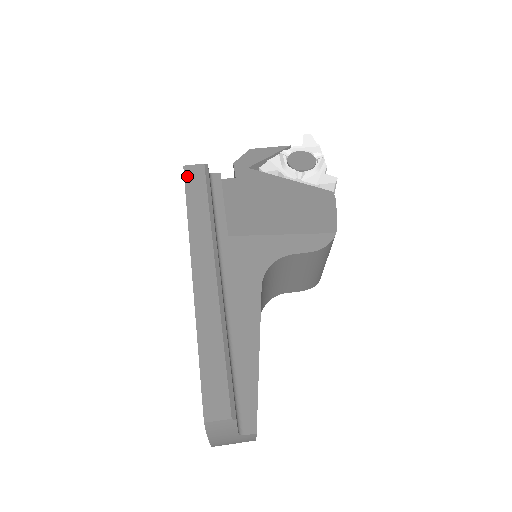
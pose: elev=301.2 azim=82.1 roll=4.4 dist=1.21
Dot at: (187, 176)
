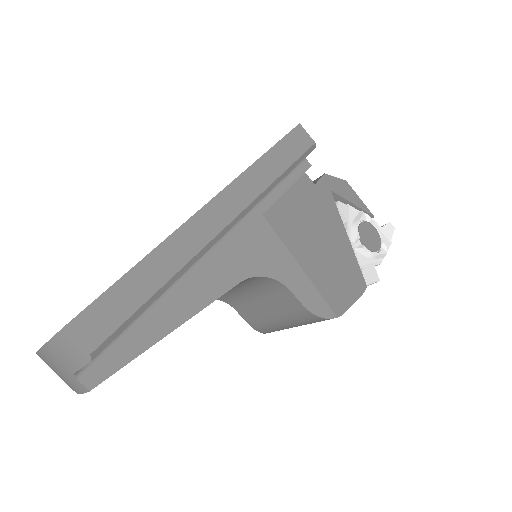
Dot at: (293, 133)
